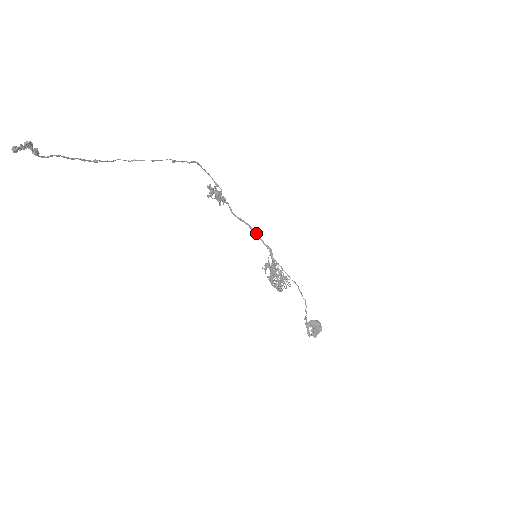
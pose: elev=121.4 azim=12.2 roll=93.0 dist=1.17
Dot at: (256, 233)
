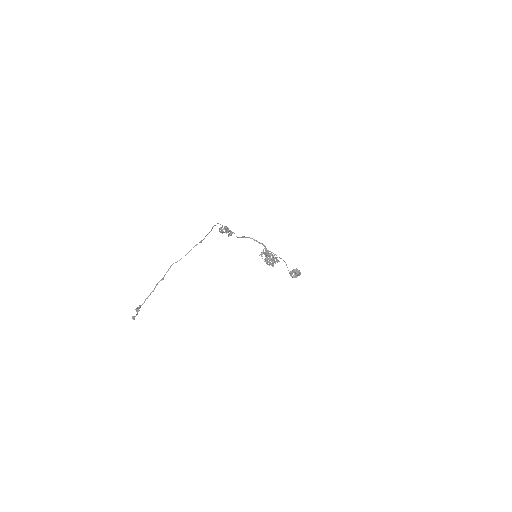
Dot at: (254, 239)
